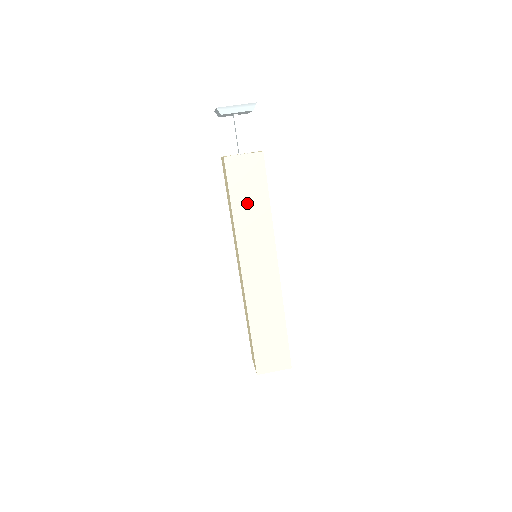
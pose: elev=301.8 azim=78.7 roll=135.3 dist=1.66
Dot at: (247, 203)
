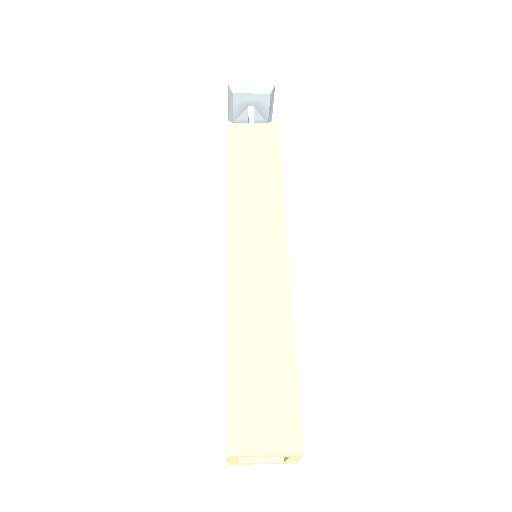
Dot at: (250, 170)
